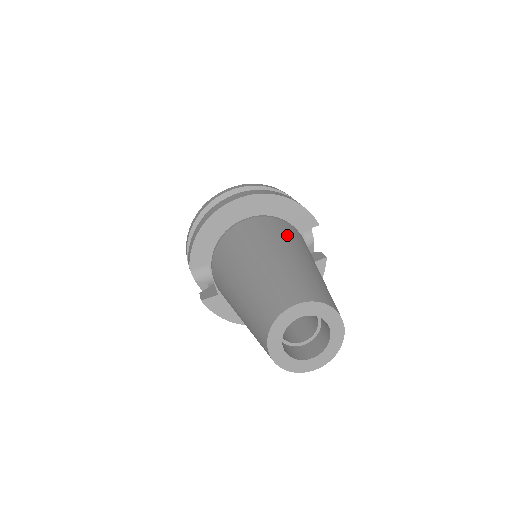
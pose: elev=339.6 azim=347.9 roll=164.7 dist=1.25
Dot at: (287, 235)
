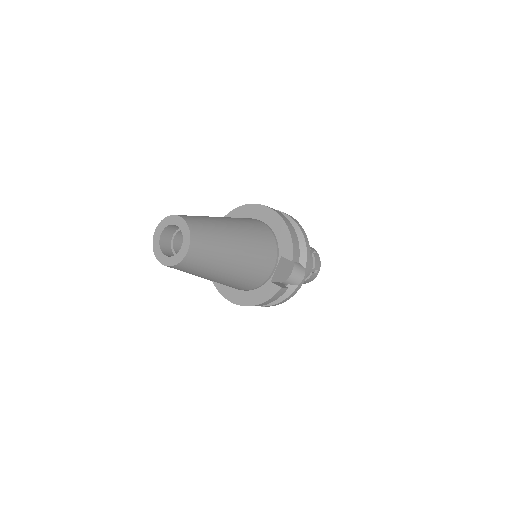
Dot at: (254, 232)
